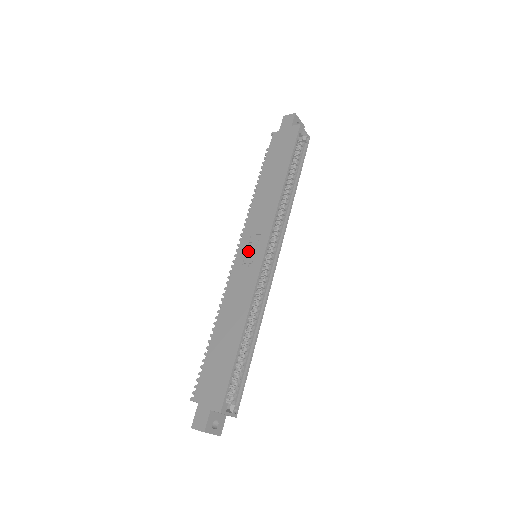
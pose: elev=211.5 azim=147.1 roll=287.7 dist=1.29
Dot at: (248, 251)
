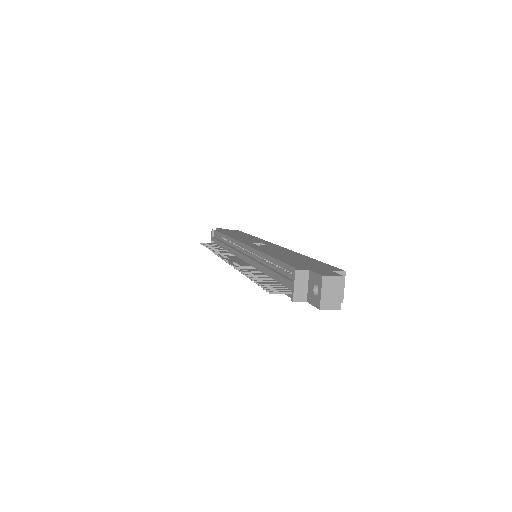
Dot at: (256, 244)
